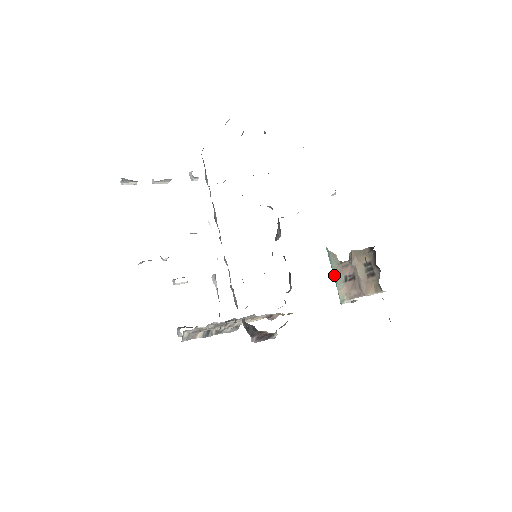
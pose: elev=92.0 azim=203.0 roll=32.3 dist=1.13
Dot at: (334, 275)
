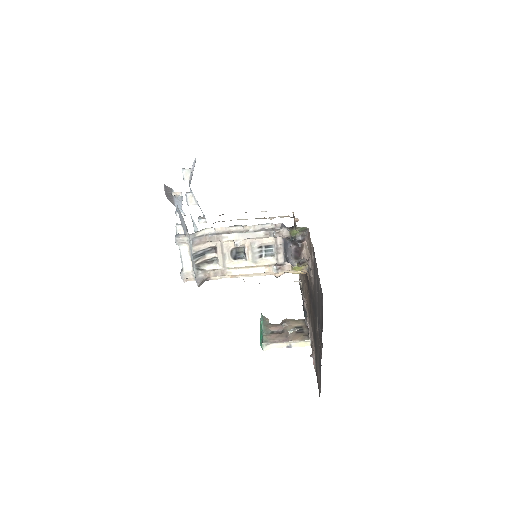
Dot at: (263, 327)
